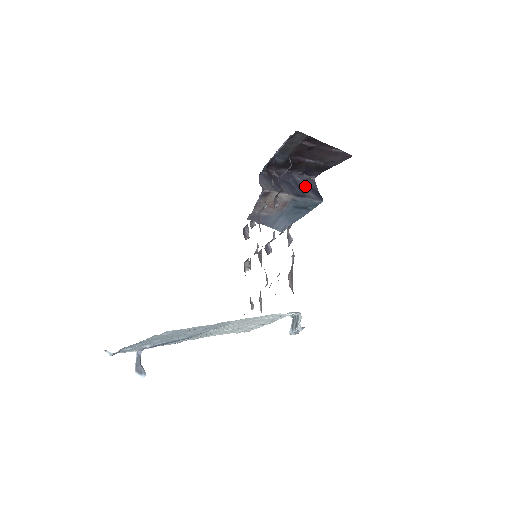
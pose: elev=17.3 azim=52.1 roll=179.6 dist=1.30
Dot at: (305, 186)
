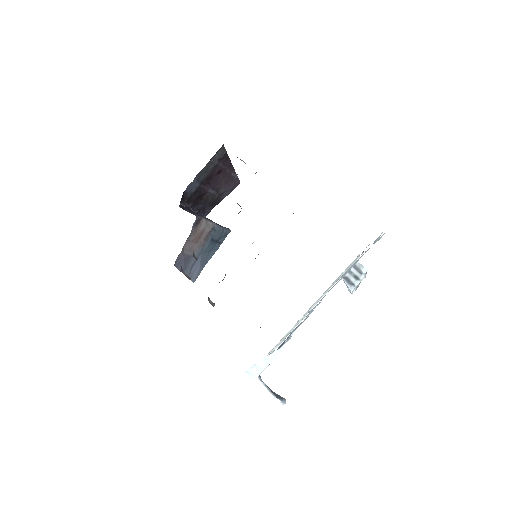
Dot at: occluded
